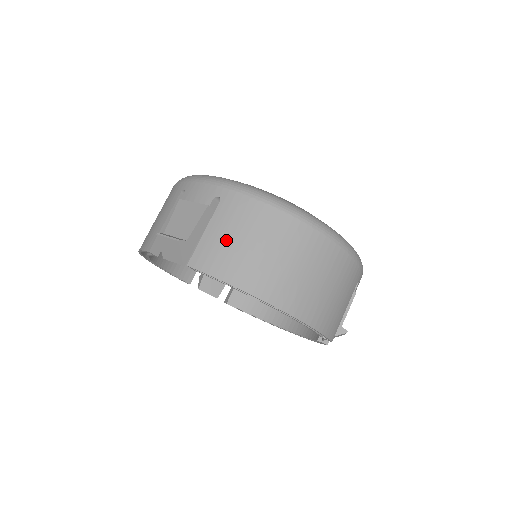
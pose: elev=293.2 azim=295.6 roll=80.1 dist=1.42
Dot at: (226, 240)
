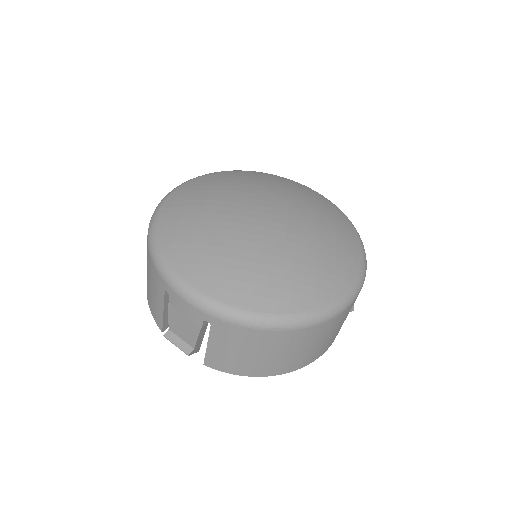
Dot at: (229, 354)
